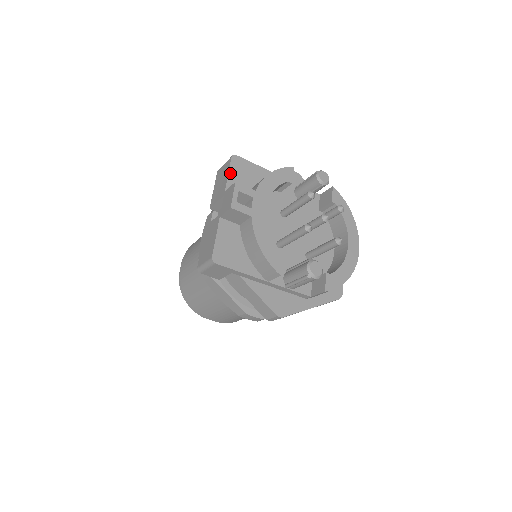
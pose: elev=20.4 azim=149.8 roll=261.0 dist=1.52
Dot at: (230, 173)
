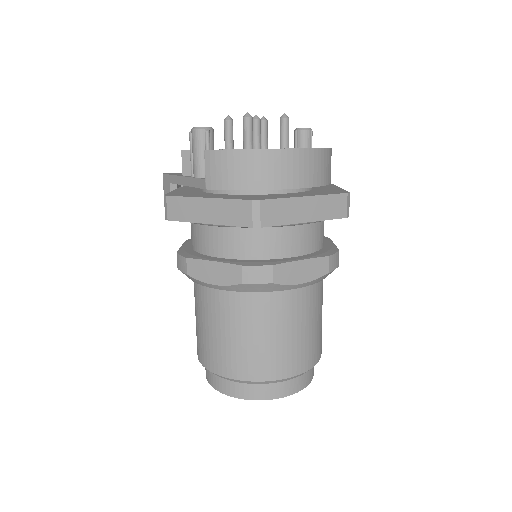
Dot at: occluded
